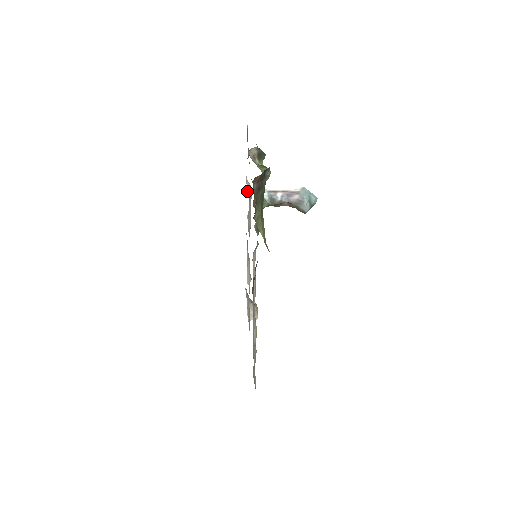
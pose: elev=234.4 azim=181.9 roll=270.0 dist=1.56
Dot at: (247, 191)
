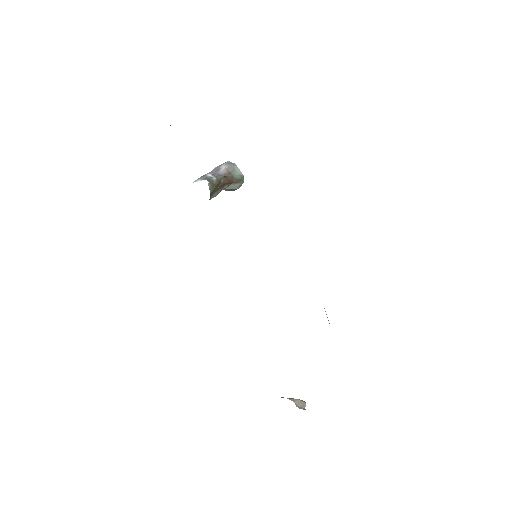
Dot at: occluded
